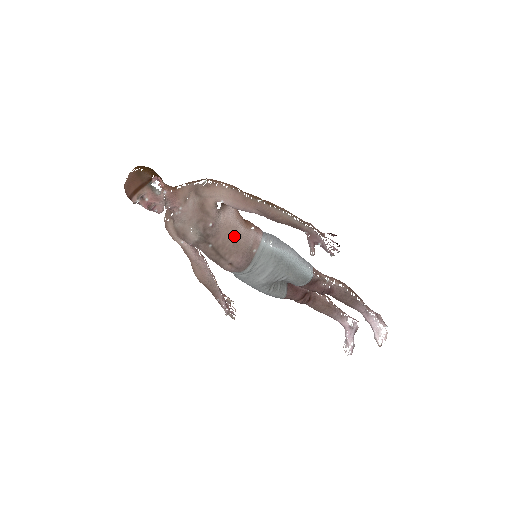
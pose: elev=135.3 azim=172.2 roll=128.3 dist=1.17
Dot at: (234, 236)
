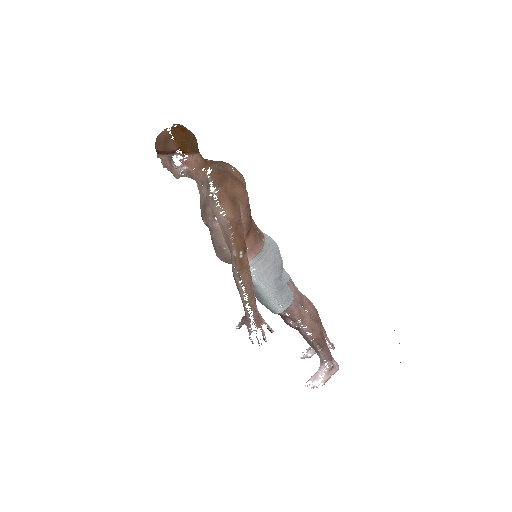
Dot at: (221, 244)
